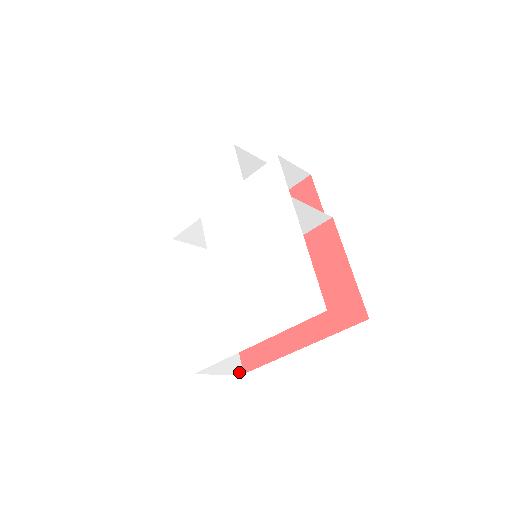
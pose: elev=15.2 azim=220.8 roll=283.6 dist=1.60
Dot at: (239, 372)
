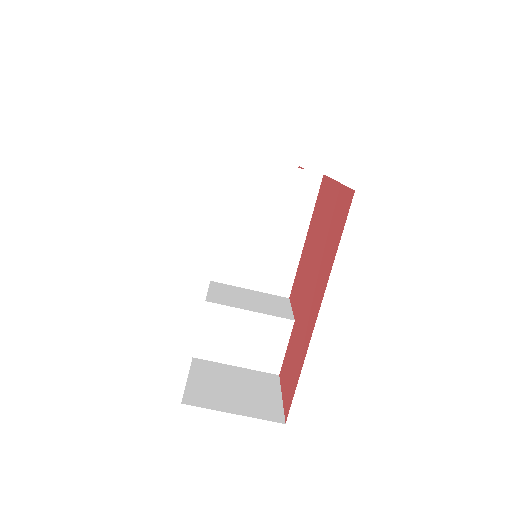
Dot at: (276, 420)
